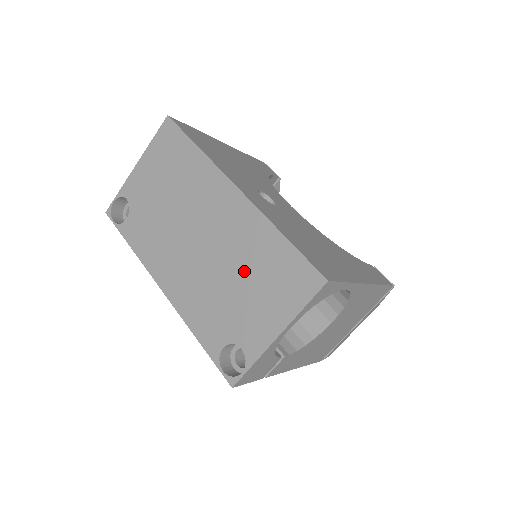
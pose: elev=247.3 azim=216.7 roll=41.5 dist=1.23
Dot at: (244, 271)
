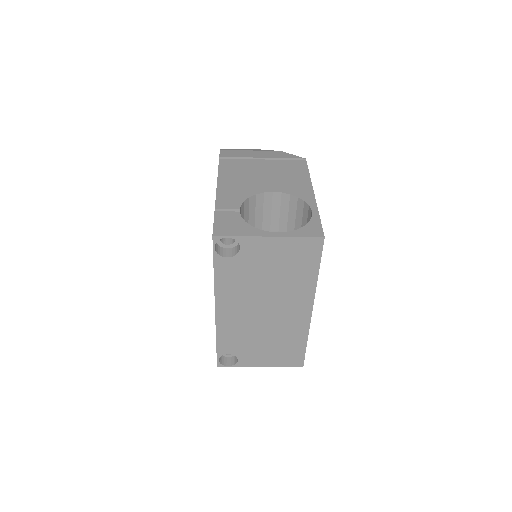
Dot at: (274, 340)
